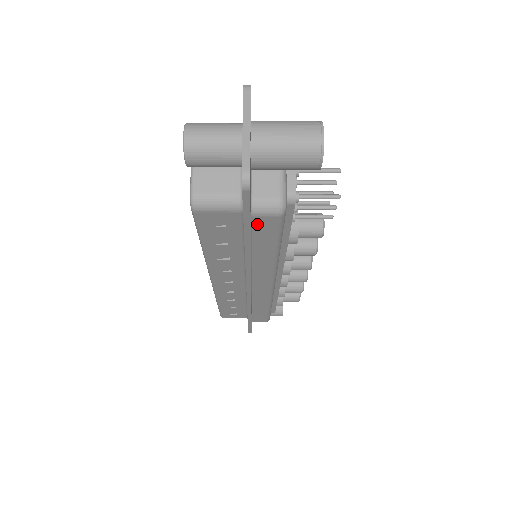
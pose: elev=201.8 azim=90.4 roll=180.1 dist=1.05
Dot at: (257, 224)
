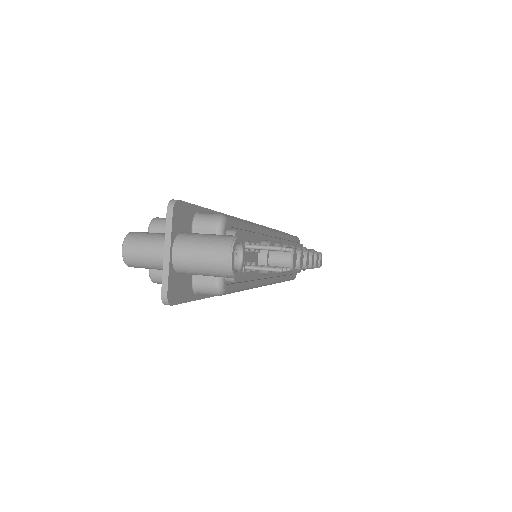
Dot at: occluded
